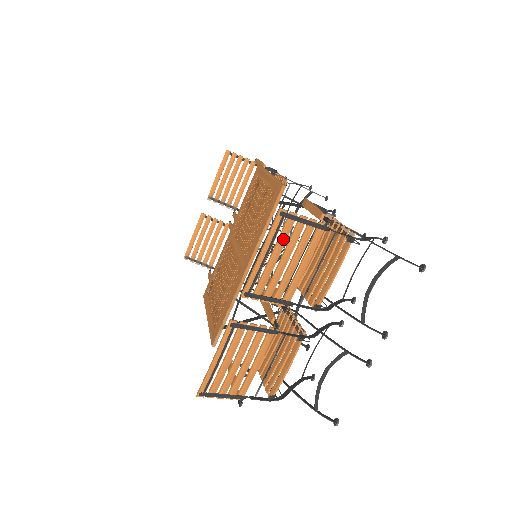
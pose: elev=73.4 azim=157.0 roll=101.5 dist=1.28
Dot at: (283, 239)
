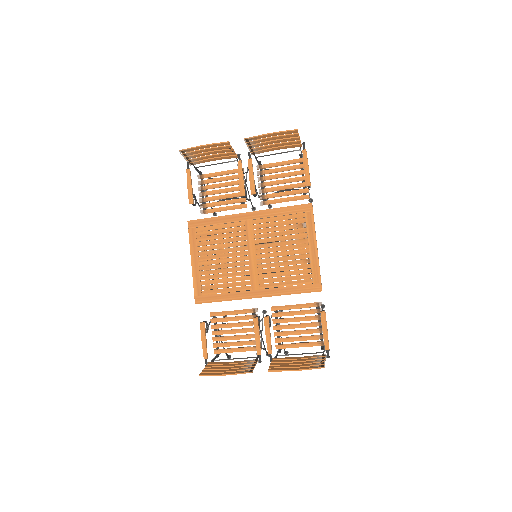
Dot at: (309, 366)
